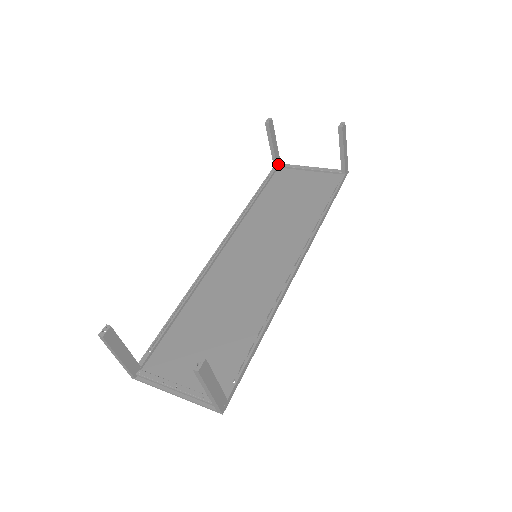
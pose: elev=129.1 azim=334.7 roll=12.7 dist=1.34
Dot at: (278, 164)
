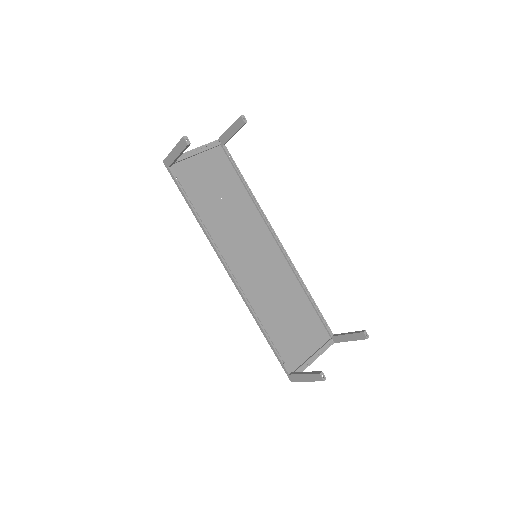
Dot at: occluded
